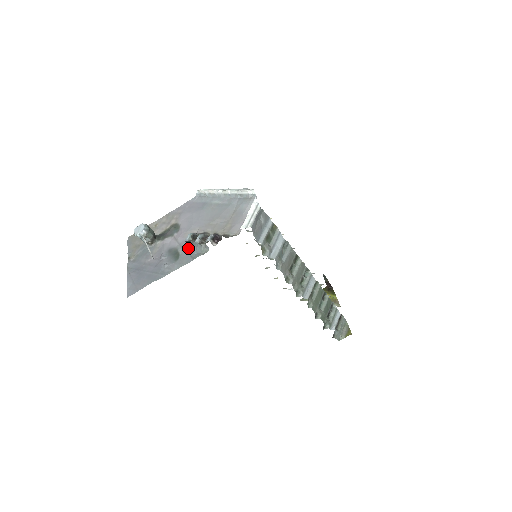
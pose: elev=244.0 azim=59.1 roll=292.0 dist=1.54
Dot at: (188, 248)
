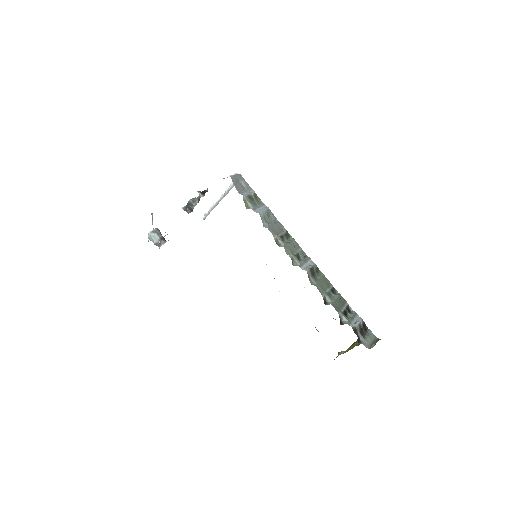
Dot at: occluded
